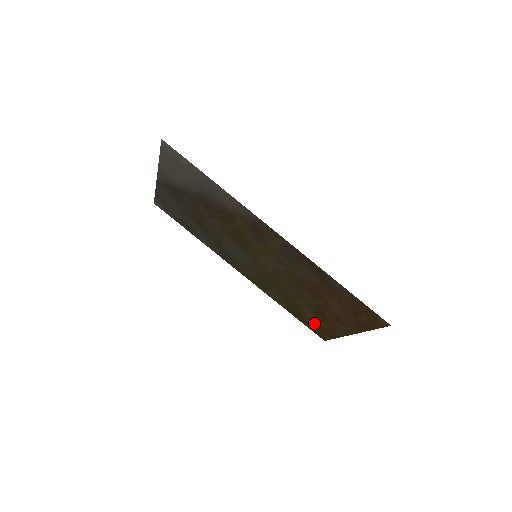
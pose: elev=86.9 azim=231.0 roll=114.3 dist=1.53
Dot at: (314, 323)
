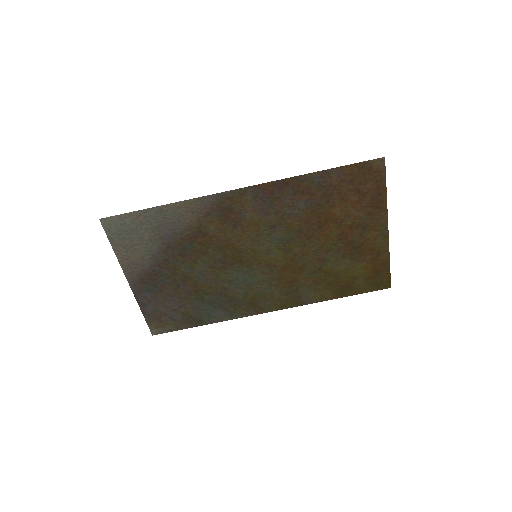
Dot at: (362, 274)
